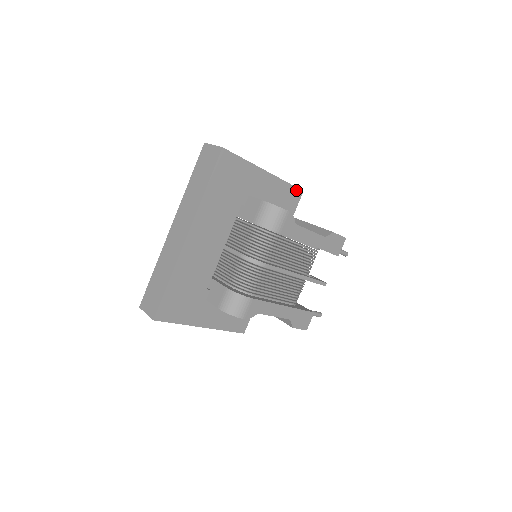
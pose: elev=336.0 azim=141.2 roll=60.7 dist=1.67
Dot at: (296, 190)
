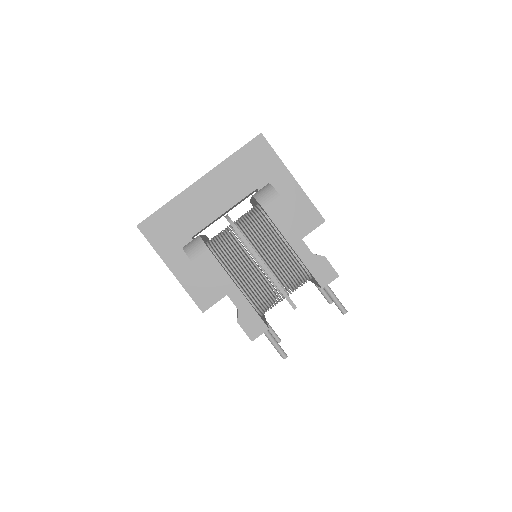
Dot at: (318, 215)
